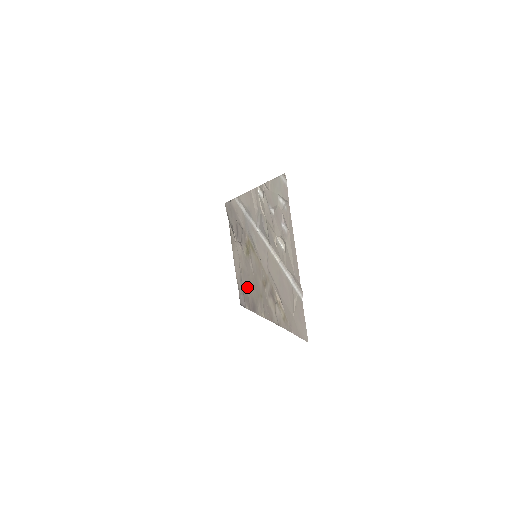
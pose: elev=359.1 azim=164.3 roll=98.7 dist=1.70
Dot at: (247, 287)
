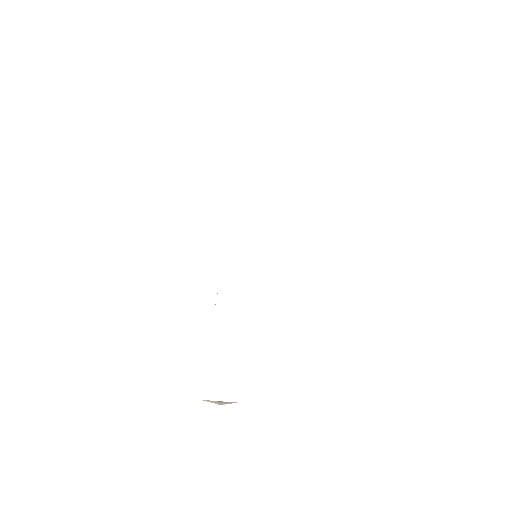
Dot at: occluded
